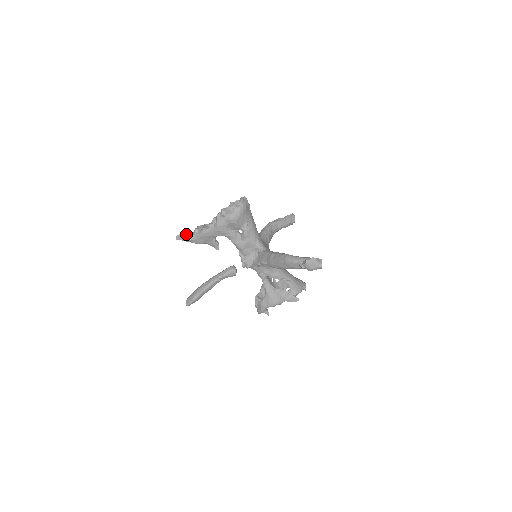
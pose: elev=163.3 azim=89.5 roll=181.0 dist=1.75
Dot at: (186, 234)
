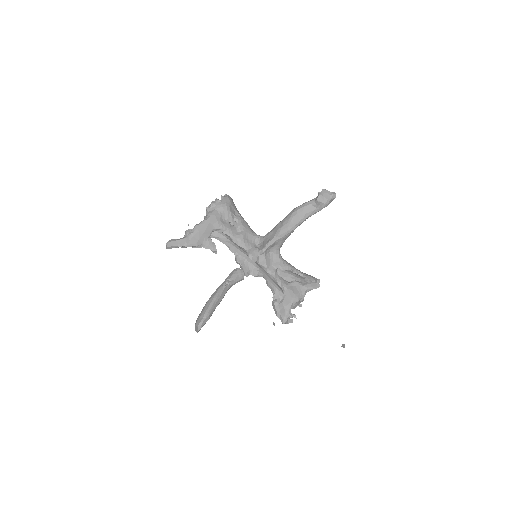
Dot at: (177, 239)
